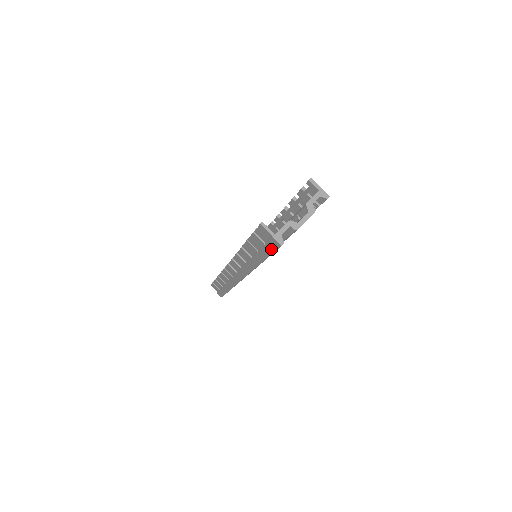
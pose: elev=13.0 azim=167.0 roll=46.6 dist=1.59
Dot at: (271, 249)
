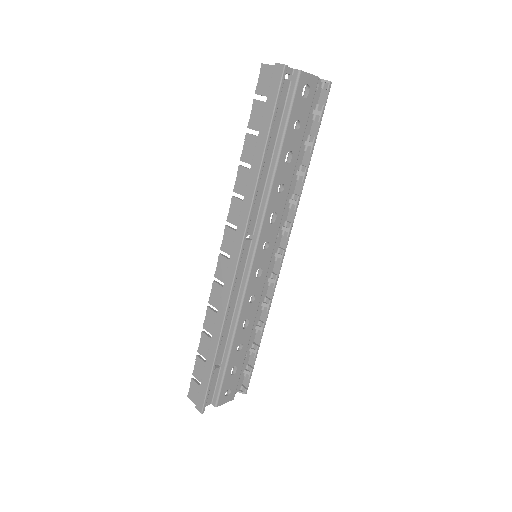
Dot at: (274, 94)
